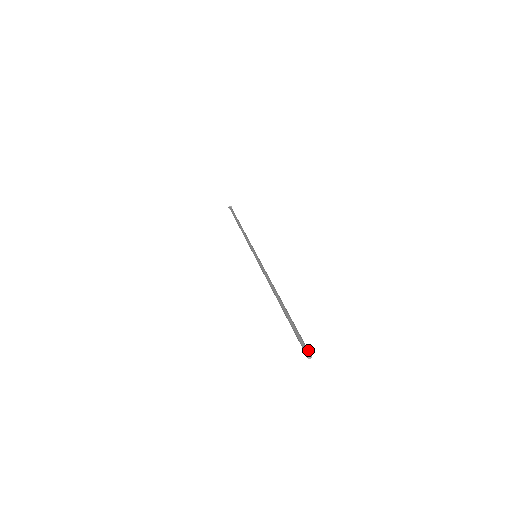
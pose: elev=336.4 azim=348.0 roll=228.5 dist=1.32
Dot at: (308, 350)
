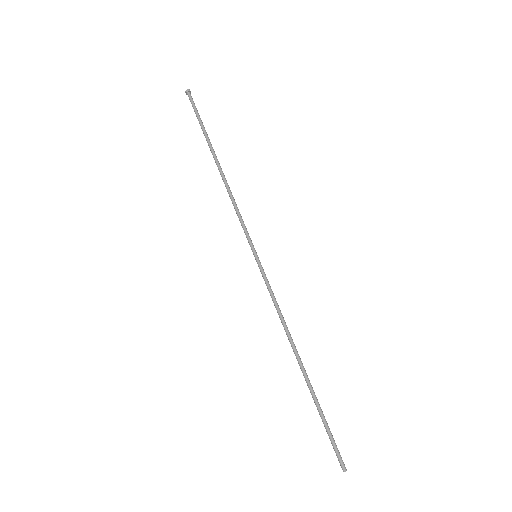
Dot at: occluded
